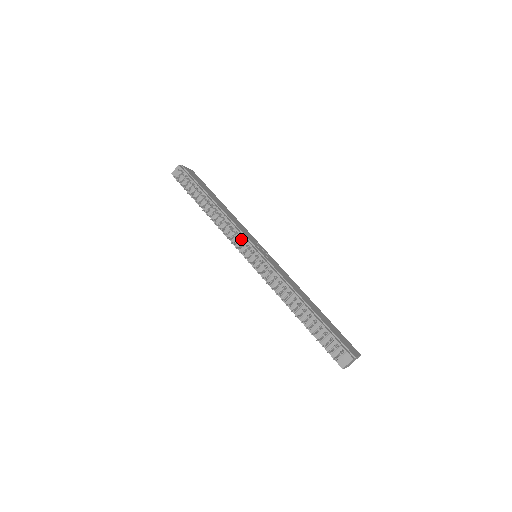
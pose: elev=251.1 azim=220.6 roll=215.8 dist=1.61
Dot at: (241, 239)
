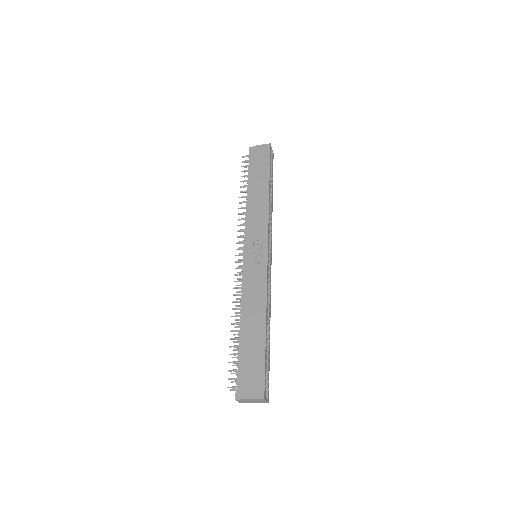
Dot at: (245, 238)
